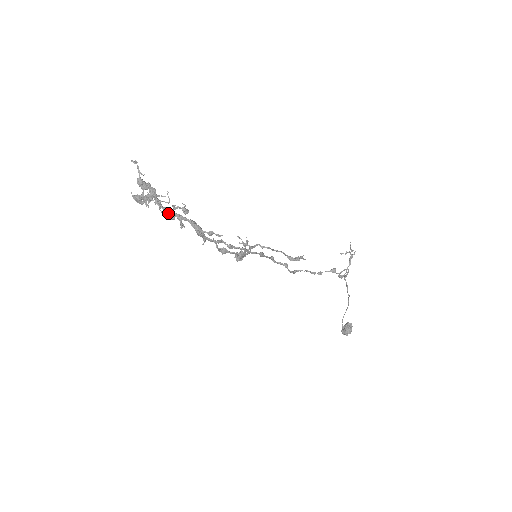
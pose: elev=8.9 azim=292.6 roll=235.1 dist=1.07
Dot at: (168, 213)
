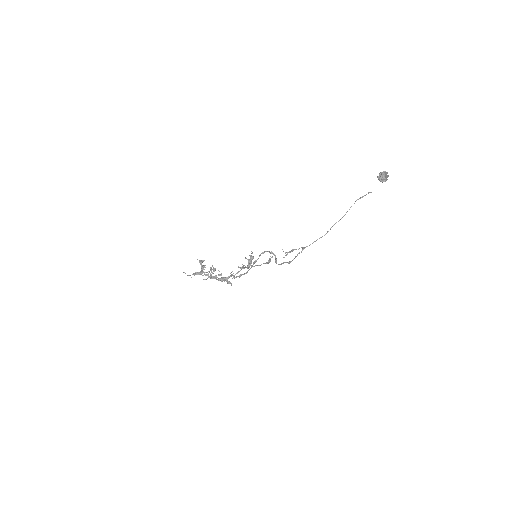
Dot at: occluded
